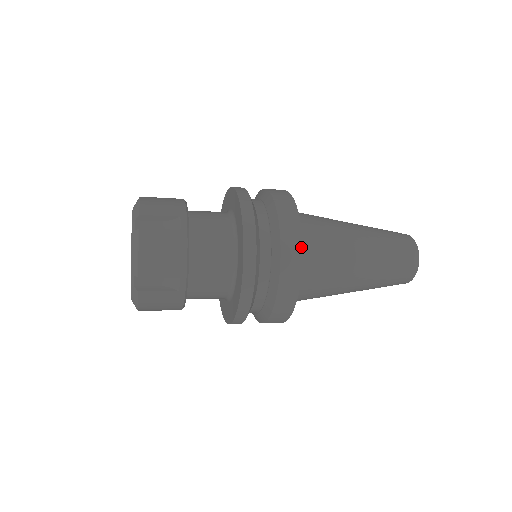
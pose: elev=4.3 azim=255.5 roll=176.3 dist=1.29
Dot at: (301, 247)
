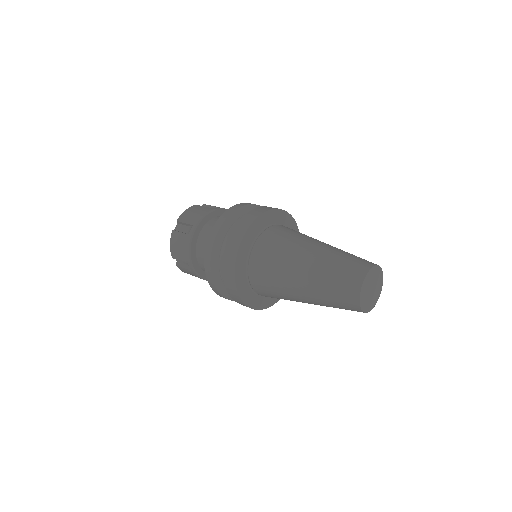
Dot at: (234, 263)
